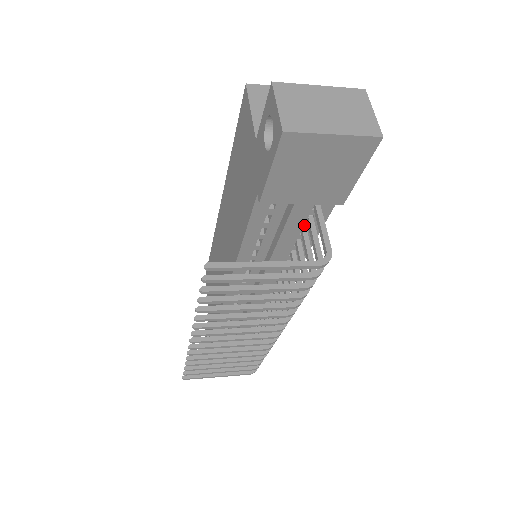
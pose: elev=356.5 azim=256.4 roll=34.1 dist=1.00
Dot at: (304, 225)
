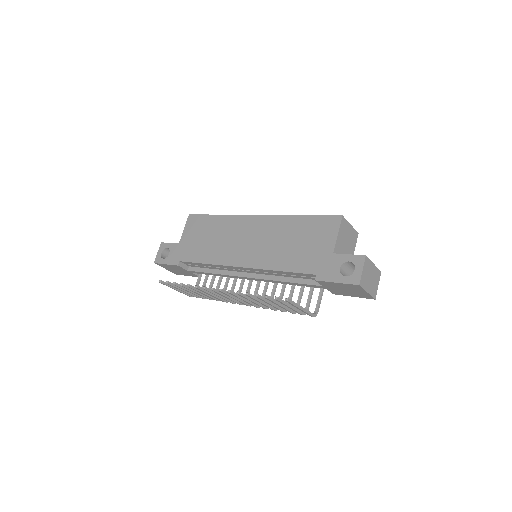
Dot at: occluded
